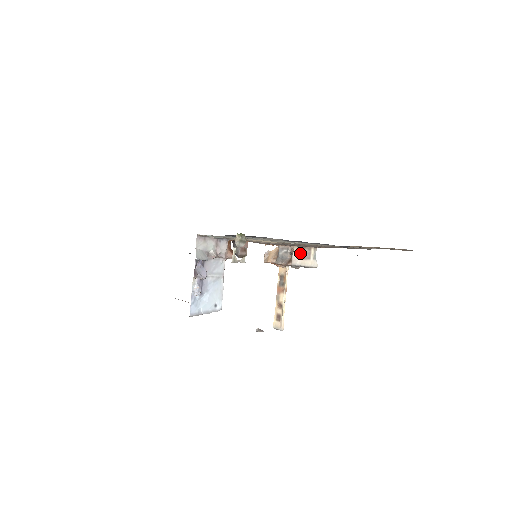
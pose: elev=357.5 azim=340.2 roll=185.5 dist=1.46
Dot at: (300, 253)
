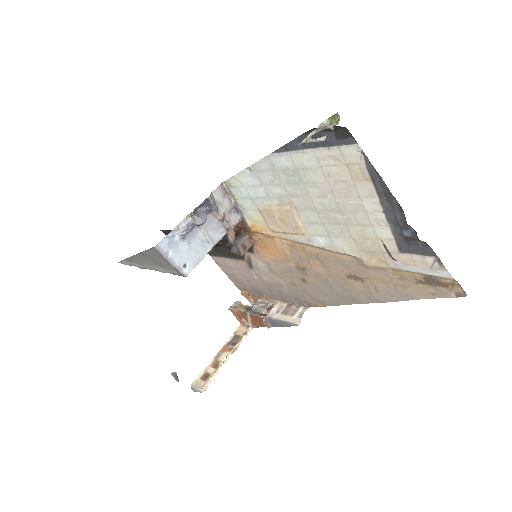
Dot at: (283, 308)
